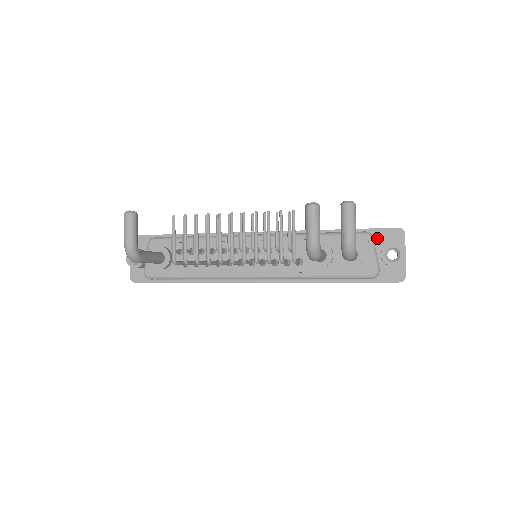
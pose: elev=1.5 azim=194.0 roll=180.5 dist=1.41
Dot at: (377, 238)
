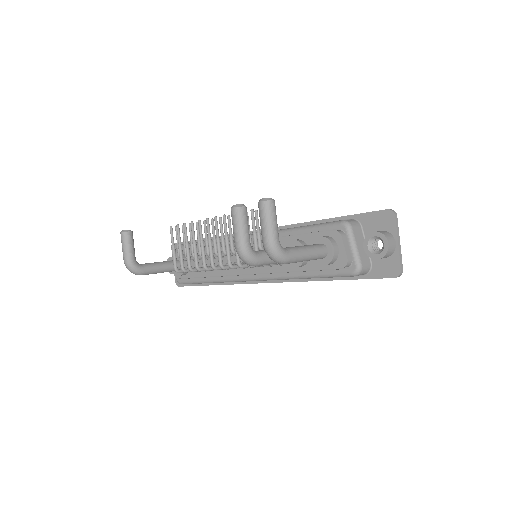
Dot at: (365, 225)
